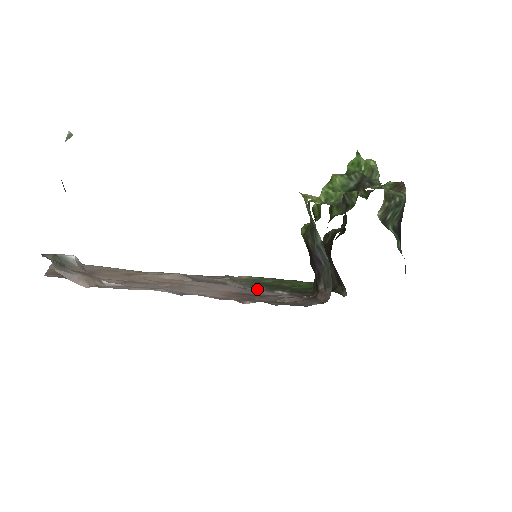
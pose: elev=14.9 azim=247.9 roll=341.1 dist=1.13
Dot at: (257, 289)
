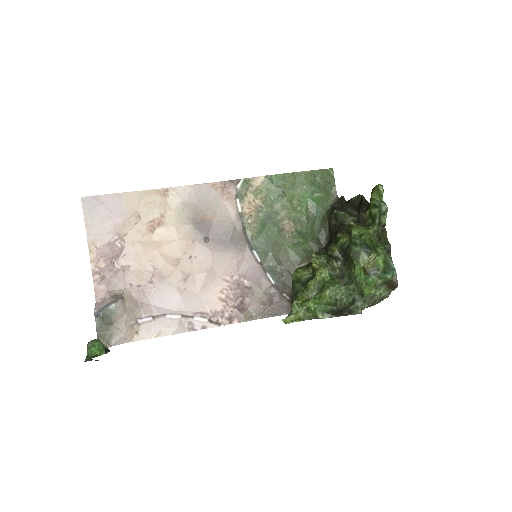
Dot at: (255, 259)
